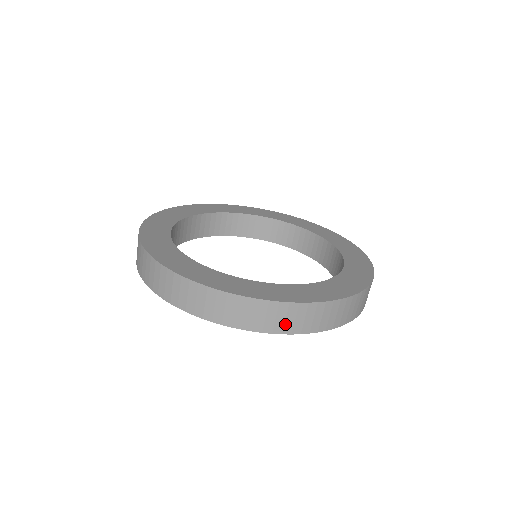
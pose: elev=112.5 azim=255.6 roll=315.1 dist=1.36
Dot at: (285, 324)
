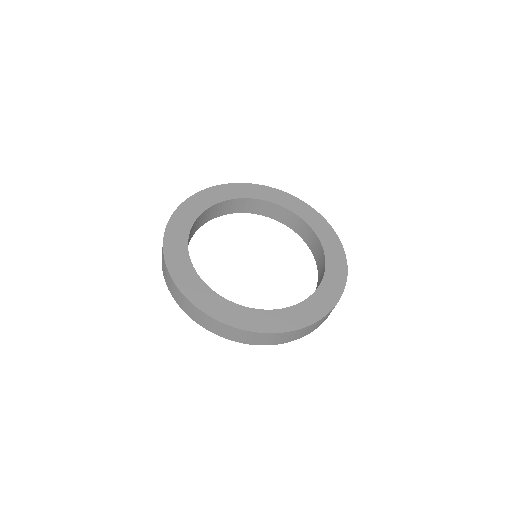
Dot at: (267, 341)
